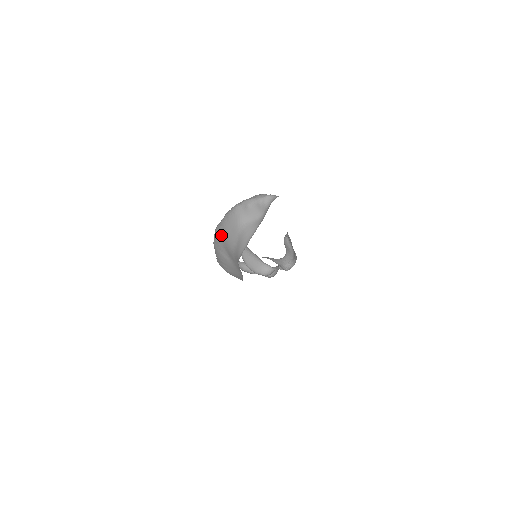
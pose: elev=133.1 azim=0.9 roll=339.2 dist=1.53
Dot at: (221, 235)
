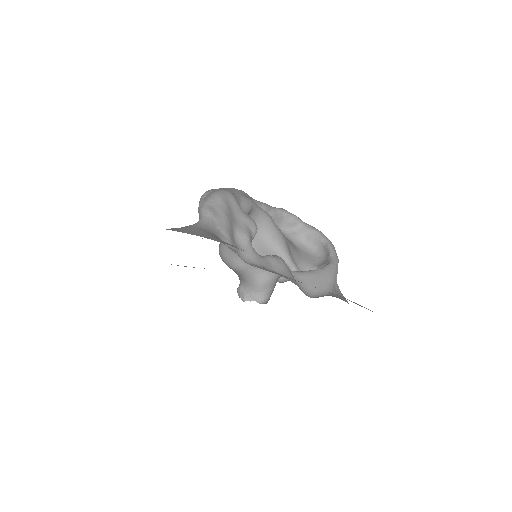
Dot at: occluded
